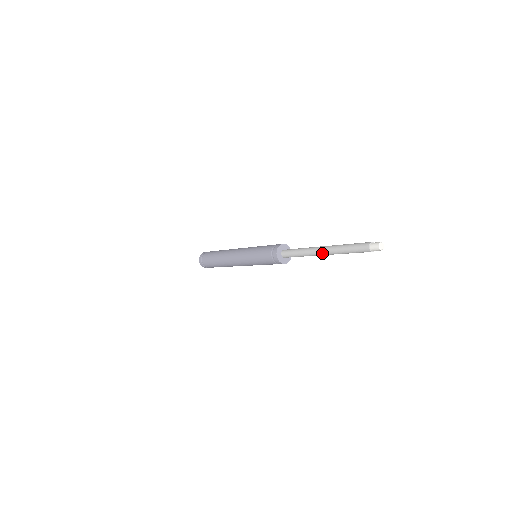
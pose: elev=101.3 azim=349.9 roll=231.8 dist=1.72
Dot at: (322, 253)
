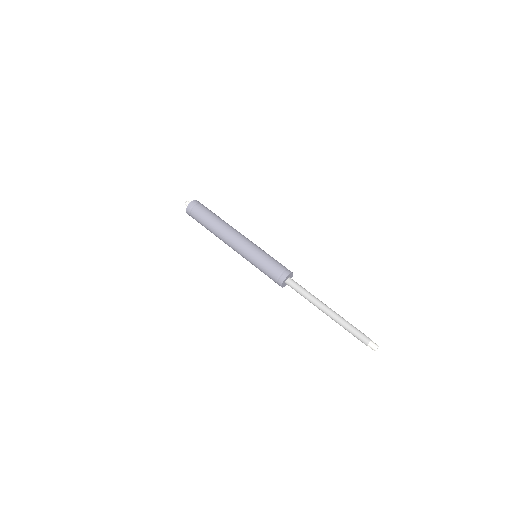
Dot at: occluded
